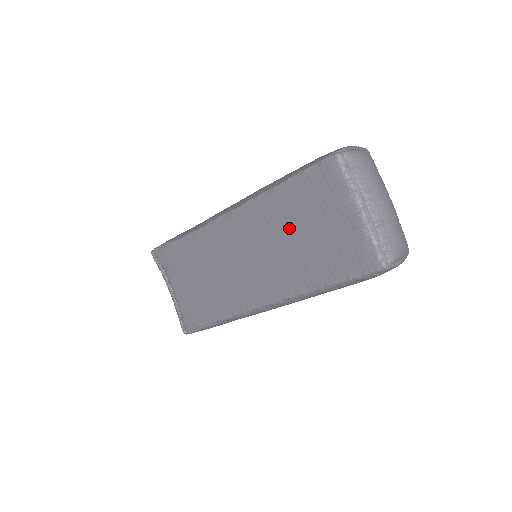
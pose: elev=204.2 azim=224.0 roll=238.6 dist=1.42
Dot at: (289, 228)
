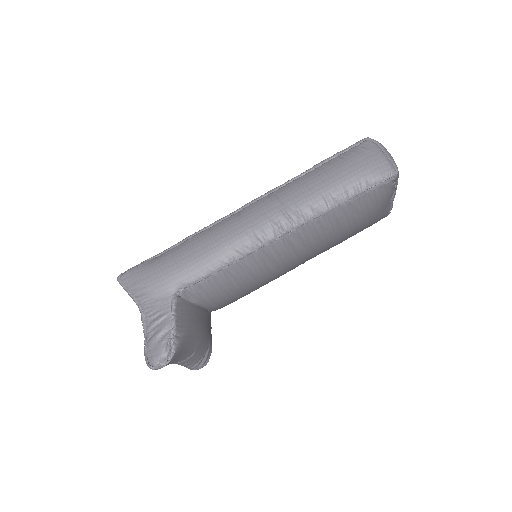
Dot at: occluded
